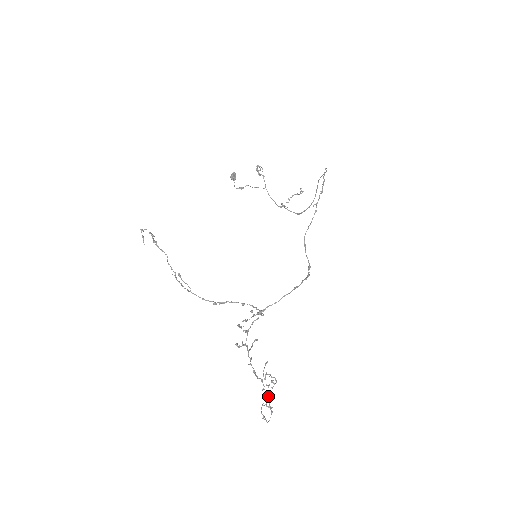
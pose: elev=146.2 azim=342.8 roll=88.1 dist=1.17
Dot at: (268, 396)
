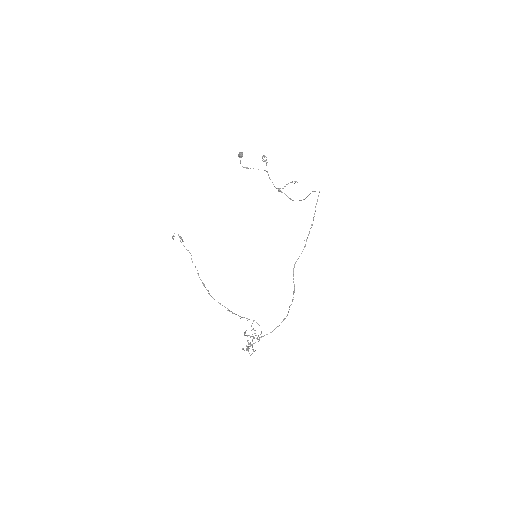
Dot at: (252, 341)
